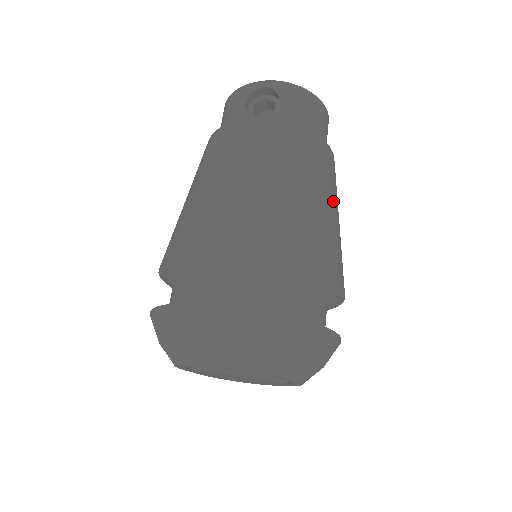
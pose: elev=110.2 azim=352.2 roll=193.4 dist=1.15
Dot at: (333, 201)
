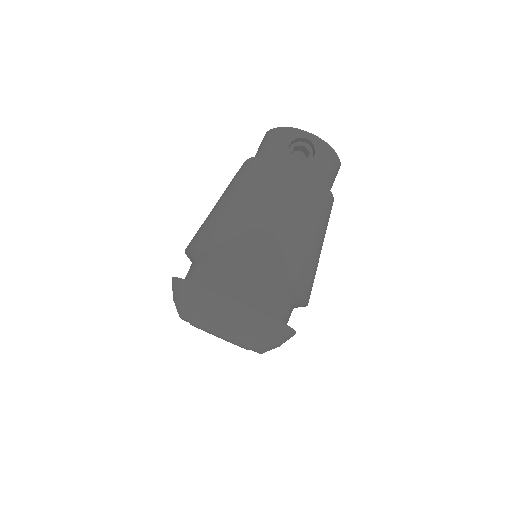
Dot at: (323, 241)
